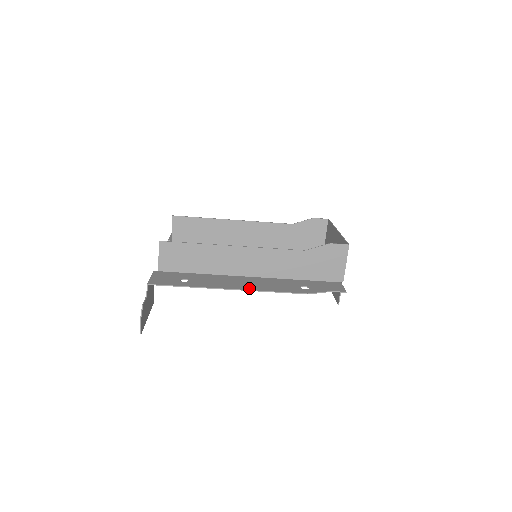
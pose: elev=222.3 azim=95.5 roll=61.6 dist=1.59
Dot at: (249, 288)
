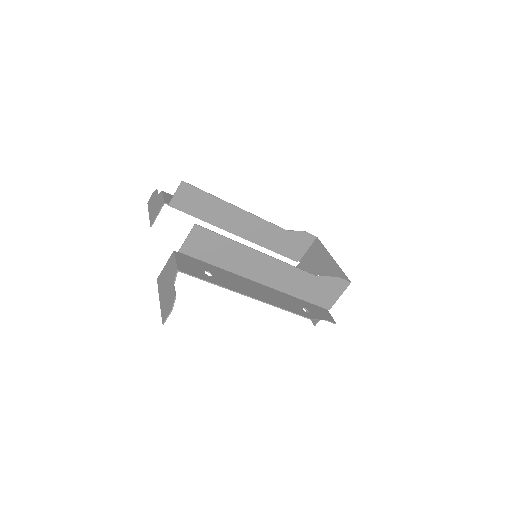
Dot at: (266, 300)
